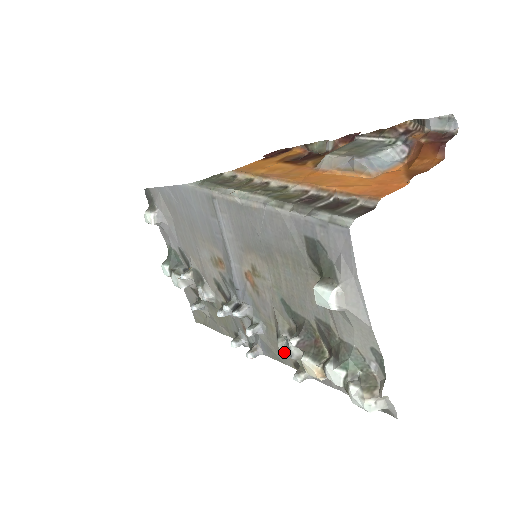
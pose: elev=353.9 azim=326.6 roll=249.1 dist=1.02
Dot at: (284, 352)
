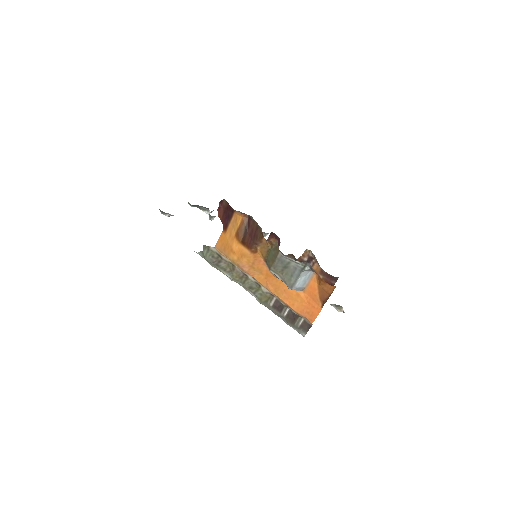
Dot at: occluded
